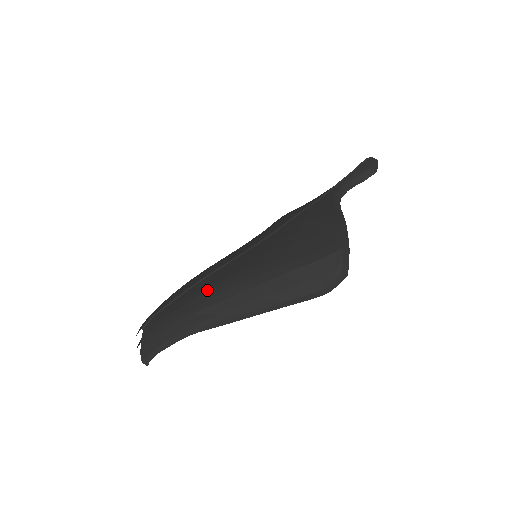
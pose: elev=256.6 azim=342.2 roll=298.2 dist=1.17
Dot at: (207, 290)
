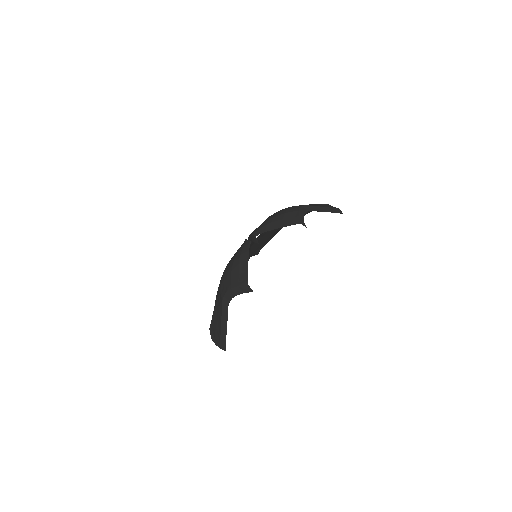
Dot at: occluded
